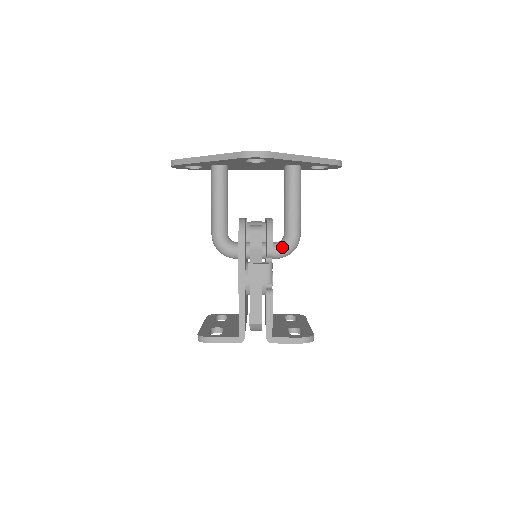
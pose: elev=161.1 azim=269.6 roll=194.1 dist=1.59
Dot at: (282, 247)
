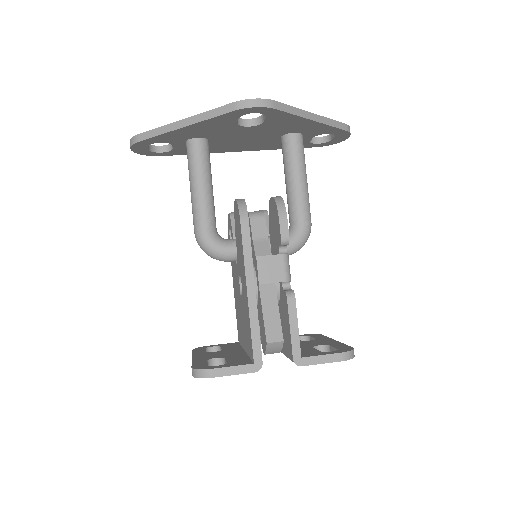
Dot at: (291, 239)
